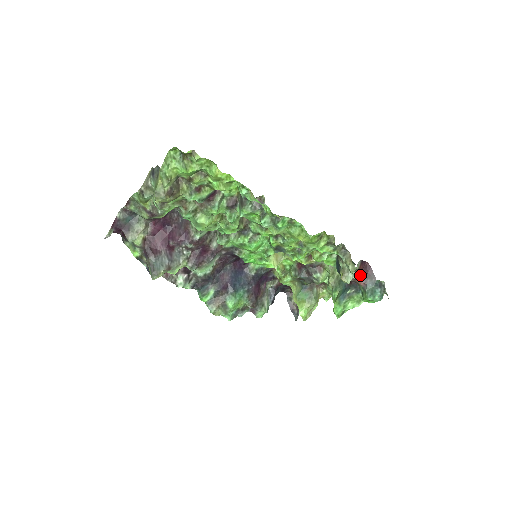
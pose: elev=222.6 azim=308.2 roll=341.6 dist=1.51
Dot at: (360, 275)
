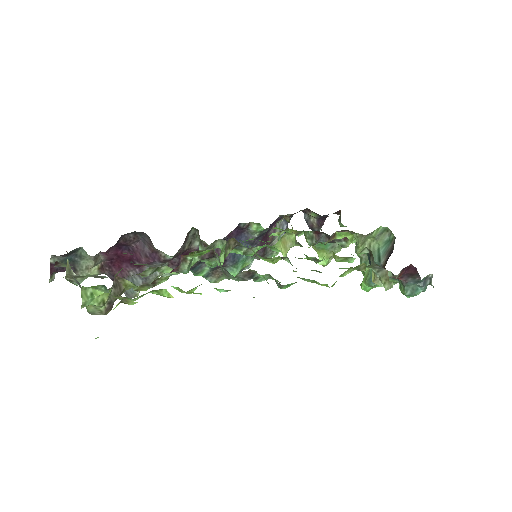
Dot at: occluded
